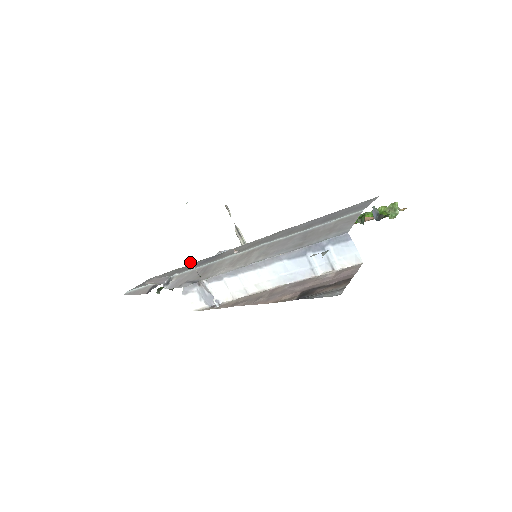
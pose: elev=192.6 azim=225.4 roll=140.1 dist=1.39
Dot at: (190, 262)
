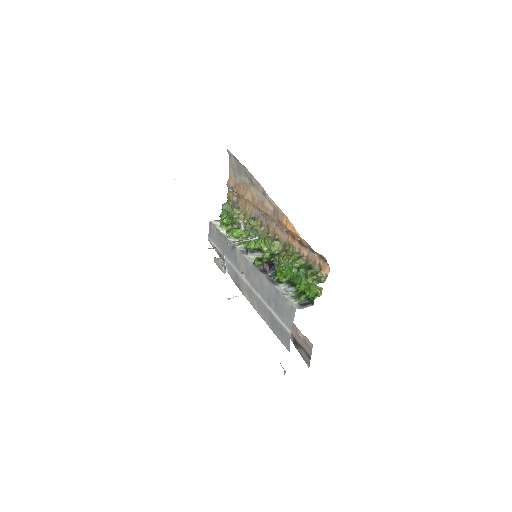
Dot at: occluded
